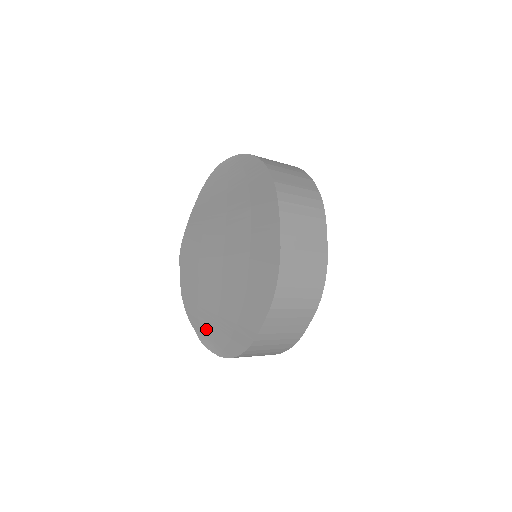
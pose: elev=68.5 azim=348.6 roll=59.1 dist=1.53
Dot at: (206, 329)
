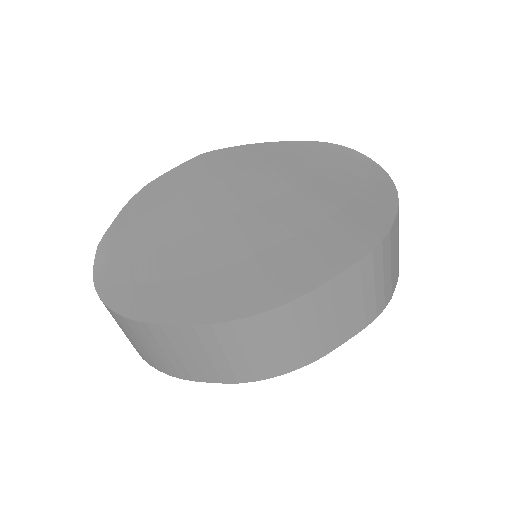
Dot at: (122, 241)
